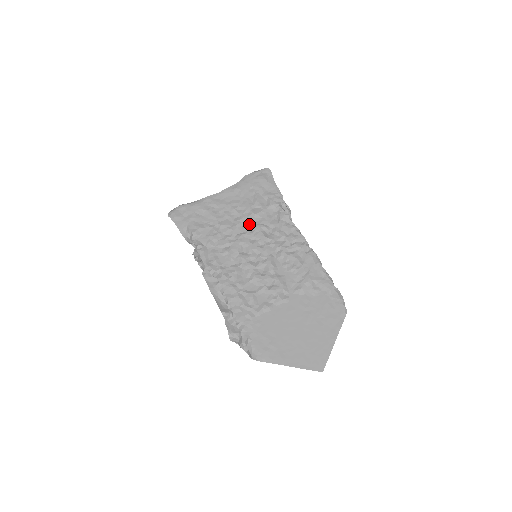
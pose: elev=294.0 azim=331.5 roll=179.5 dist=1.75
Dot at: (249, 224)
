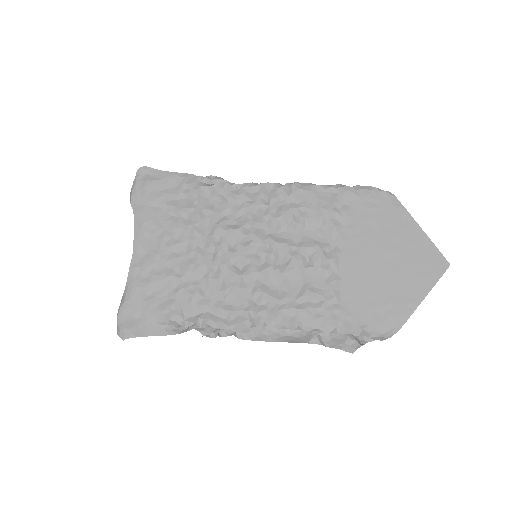
Dot at: (206, 239)
